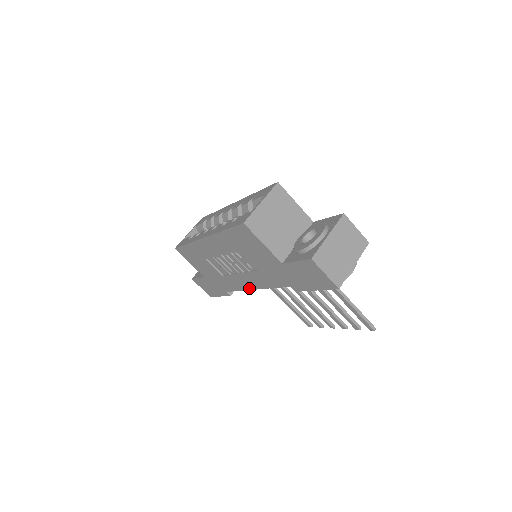
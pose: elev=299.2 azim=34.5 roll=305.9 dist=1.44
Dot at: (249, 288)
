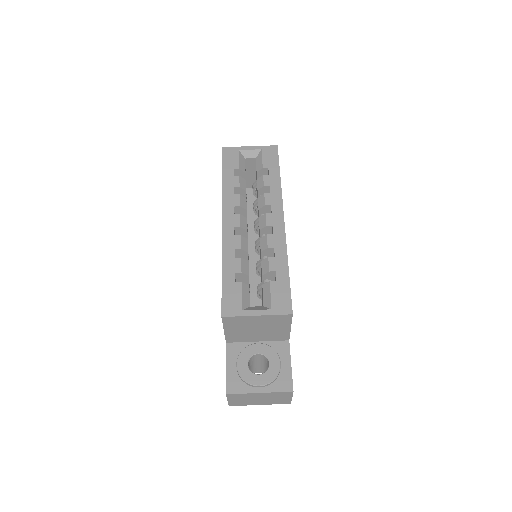
Dot at: occluded
